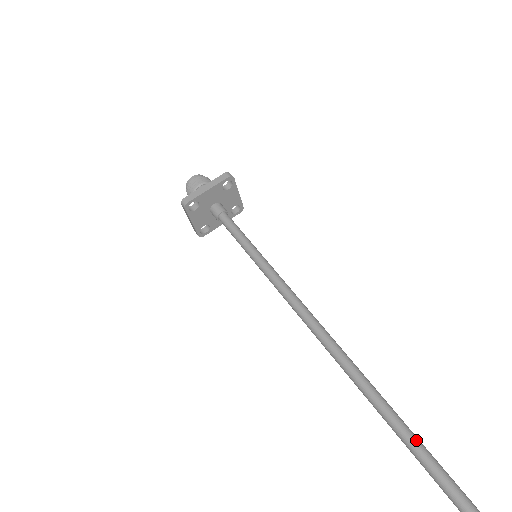
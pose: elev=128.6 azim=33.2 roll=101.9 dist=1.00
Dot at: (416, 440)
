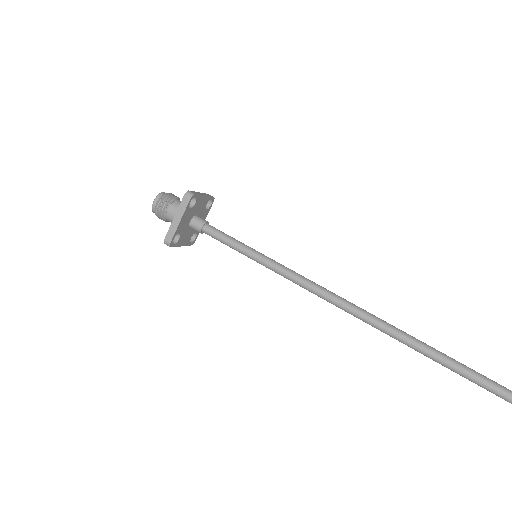
Dot at: (452, 363)
